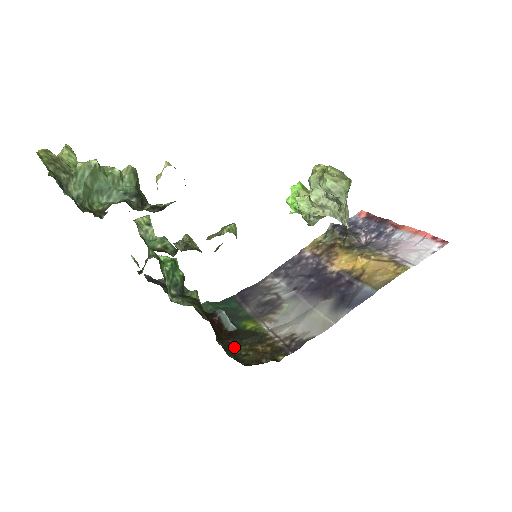
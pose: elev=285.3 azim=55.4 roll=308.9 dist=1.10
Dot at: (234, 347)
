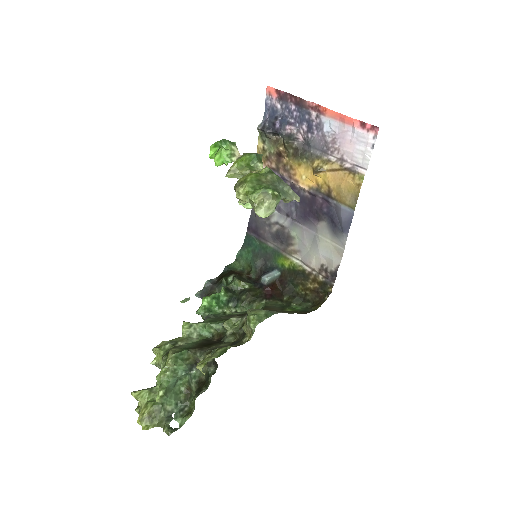
Dot at: (293, 291)
